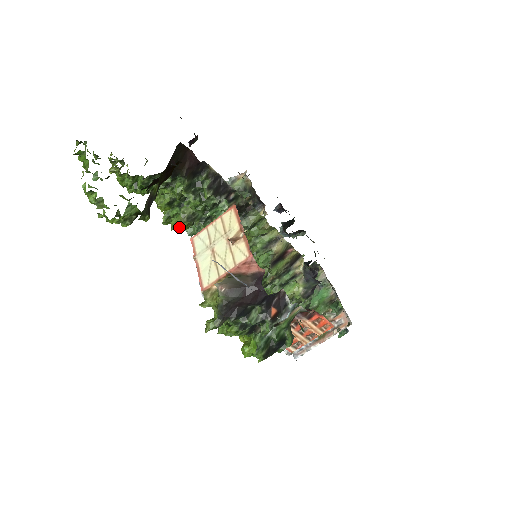
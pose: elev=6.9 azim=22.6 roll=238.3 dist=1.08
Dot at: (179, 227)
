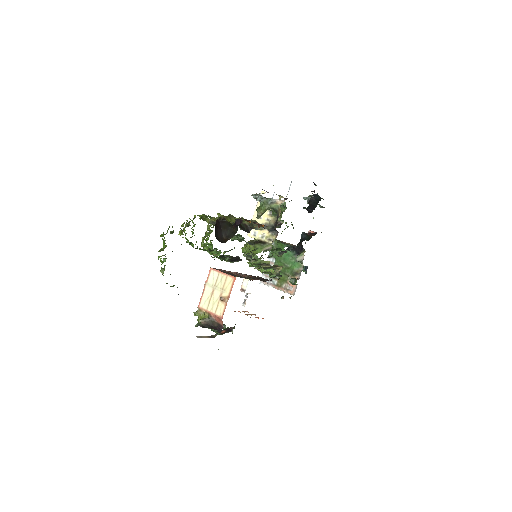
Dot at: occluded
